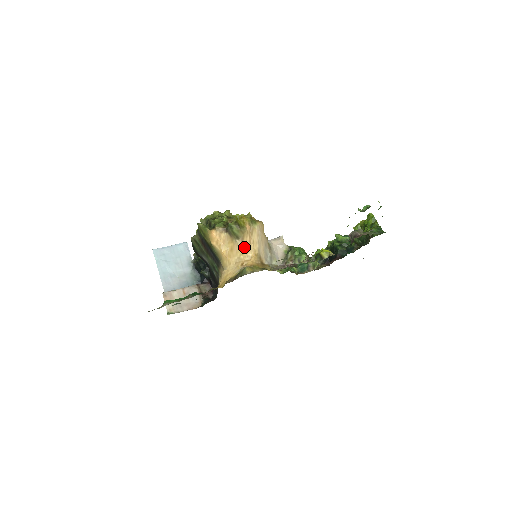
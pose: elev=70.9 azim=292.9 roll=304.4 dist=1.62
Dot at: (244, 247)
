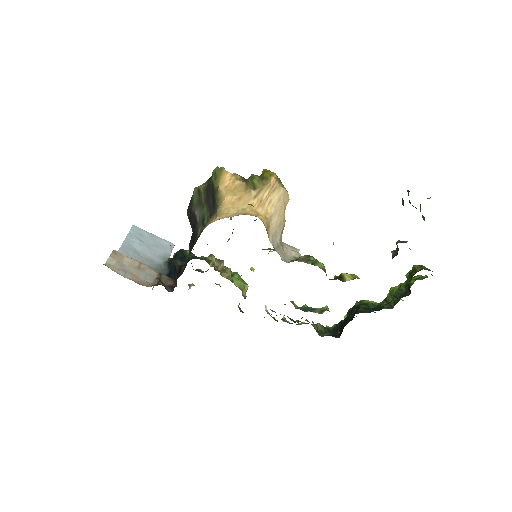
Dot at: (257, 200)
